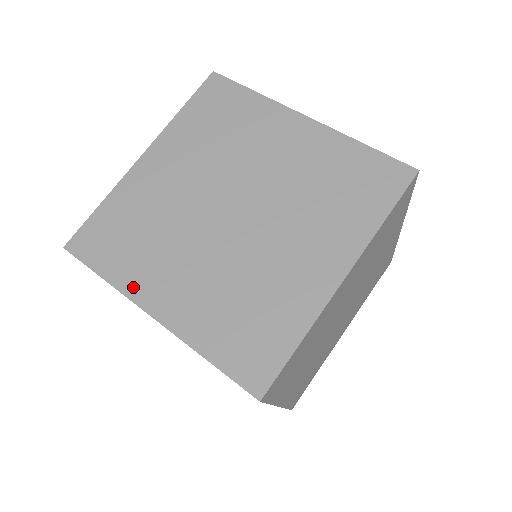
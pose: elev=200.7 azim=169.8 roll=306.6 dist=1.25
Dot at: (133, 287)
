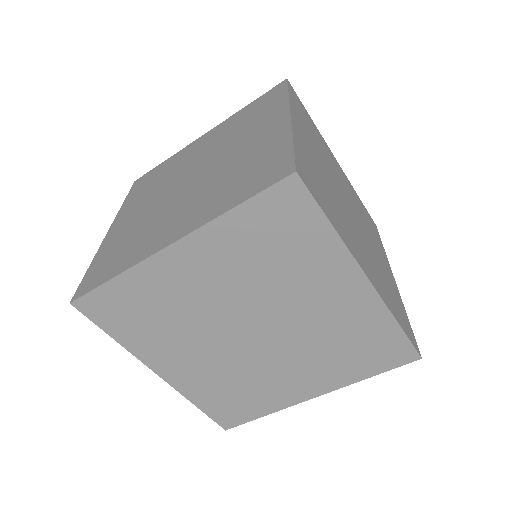
Dot at: (123, 211)
